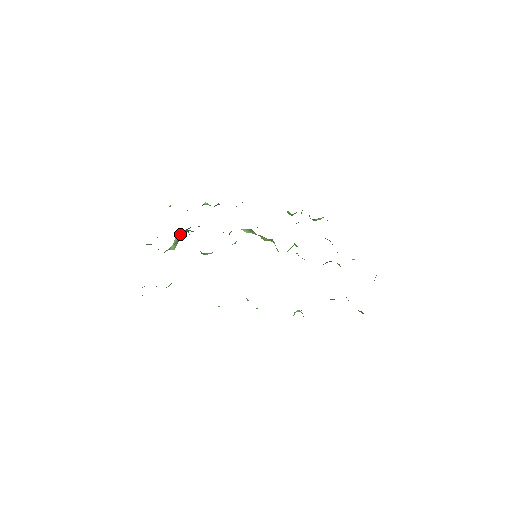
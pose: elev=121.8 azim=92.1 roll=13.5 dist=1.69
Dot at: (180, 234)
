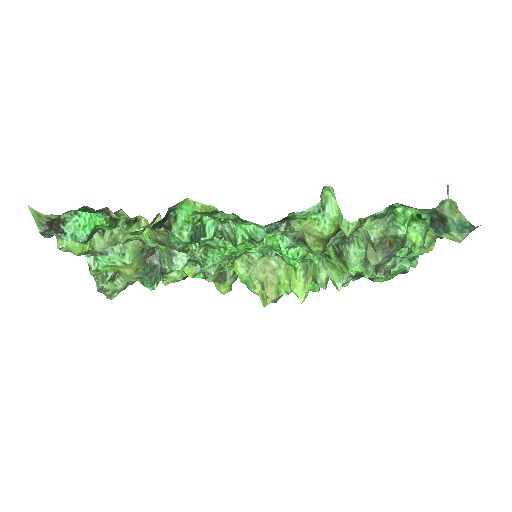
Dot at: occluded
